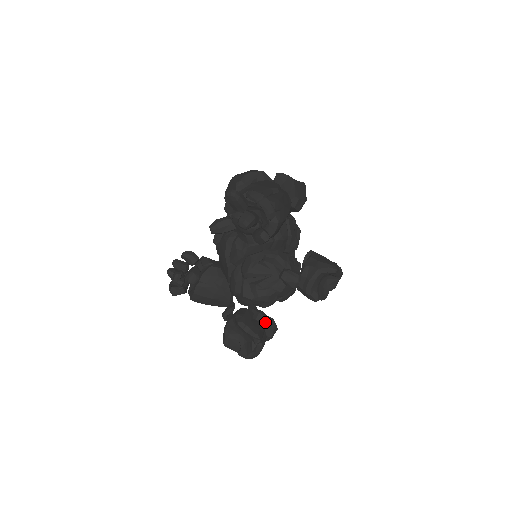
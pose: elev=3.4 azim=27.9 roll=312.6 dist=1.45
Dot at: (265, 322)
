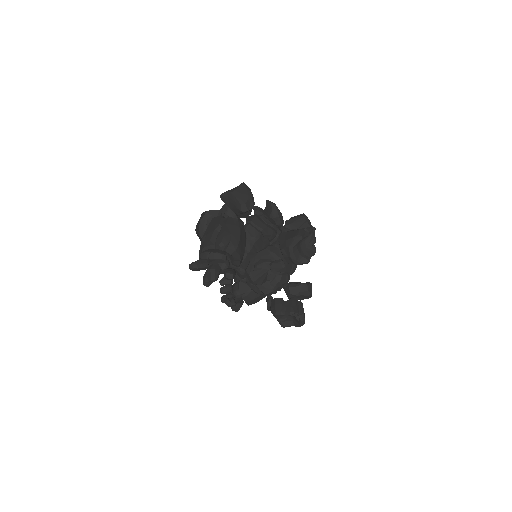
Dot at: (297, 290)
